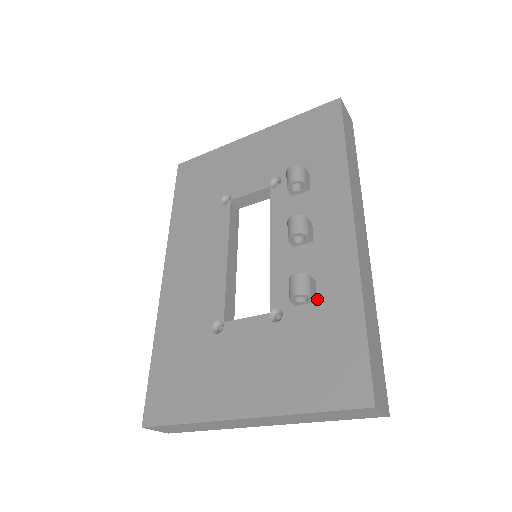
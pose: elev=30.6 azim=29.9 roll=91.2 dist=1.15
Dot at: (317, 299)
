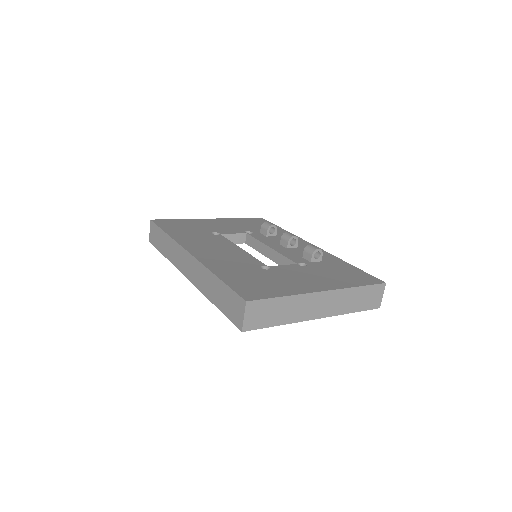
Dot at: (321, 261)
